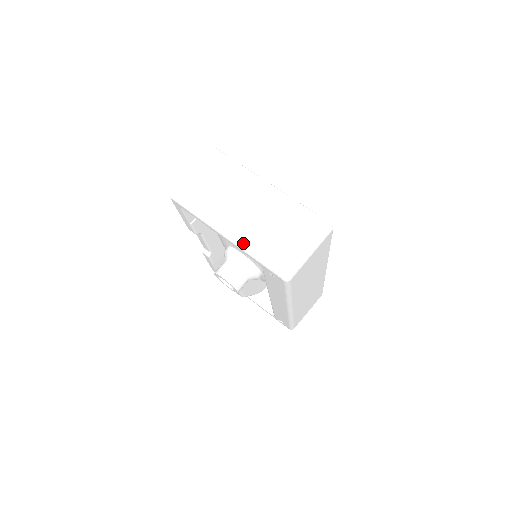
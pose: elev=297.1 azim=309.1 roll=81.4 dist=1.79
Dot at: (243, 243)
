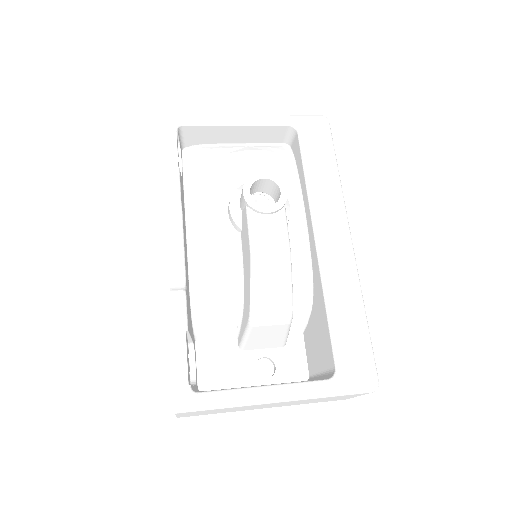
Dot at: occluded
